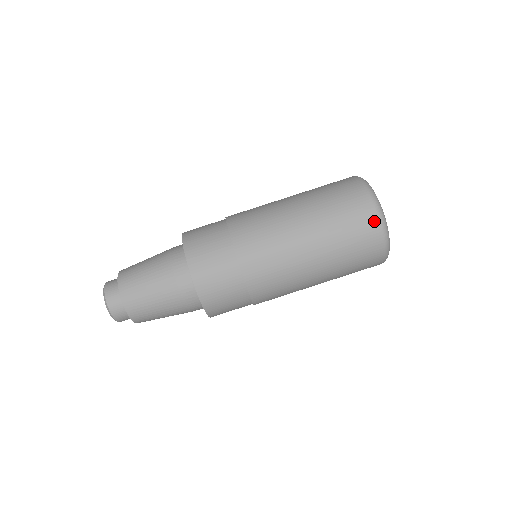
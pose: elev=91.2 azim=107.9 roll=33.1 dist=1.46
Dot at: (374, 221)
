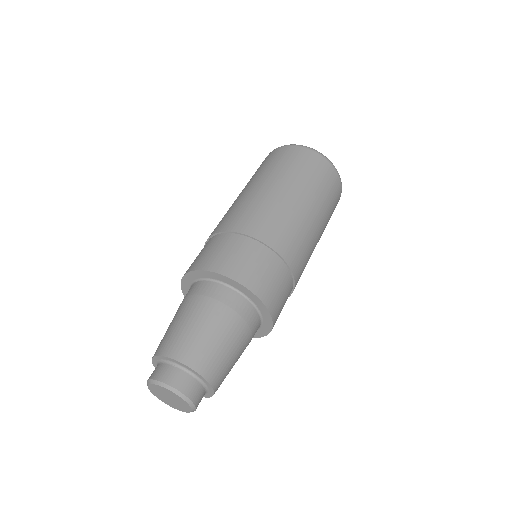
Dot at: (278, 150)
